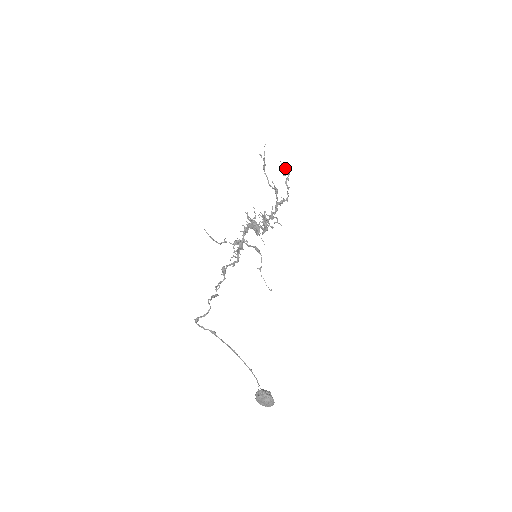
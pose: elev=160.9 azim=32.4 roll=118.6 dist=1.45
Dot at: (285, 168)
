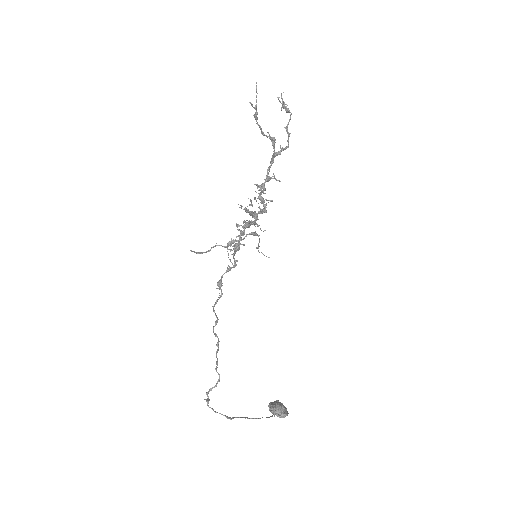
Dot at: (285, 107)
